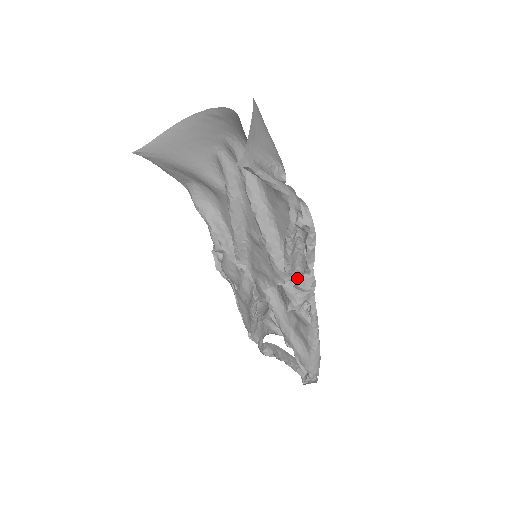
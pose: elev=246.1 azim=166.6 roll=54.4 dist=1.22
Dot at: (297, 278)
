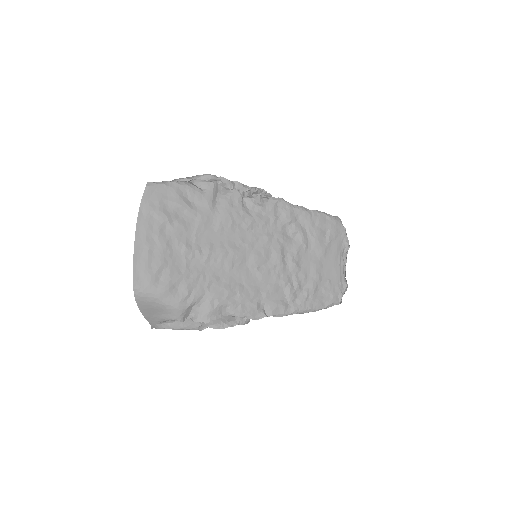
Dot at: (263, 301)
